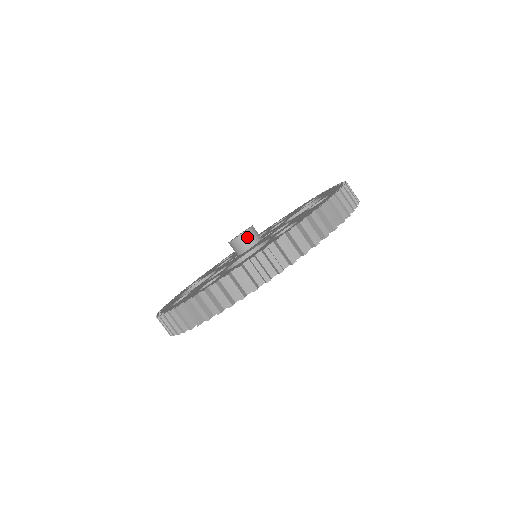
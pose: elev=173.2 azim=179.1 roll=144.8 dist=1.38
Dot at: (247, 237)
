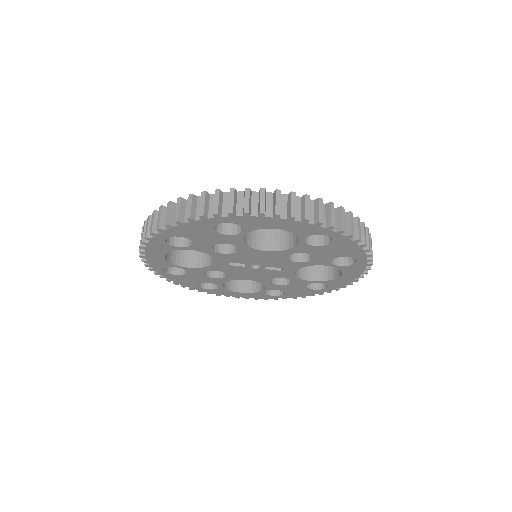
Dot at: occluded
